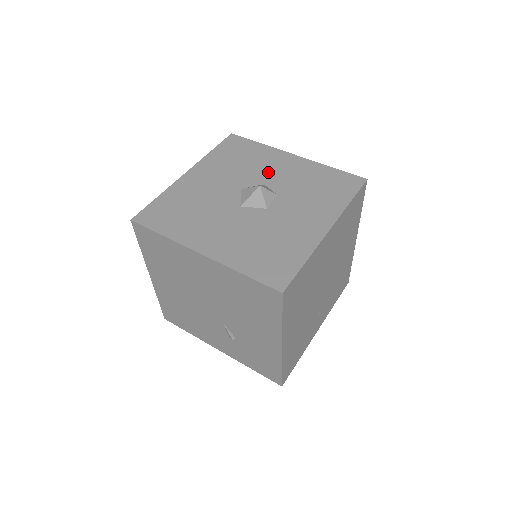
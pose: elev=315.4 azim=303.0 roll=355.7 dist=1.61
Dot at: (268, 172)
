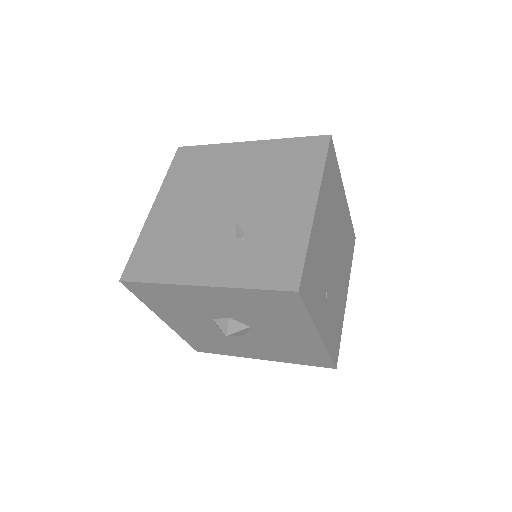
Dot at: occluded
